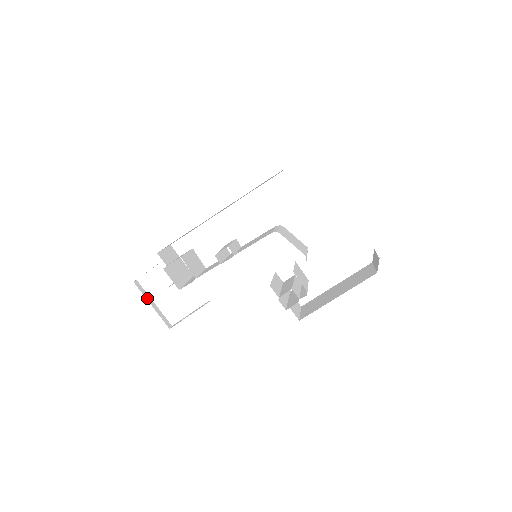
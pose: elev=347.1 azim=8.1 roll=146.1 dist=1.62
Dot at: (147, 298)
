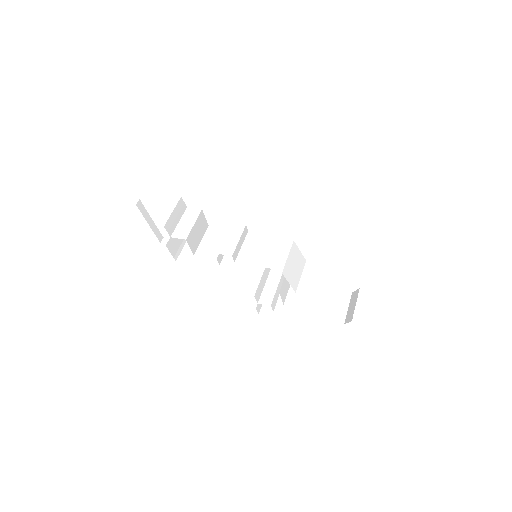
Dot at: (146, 217)
